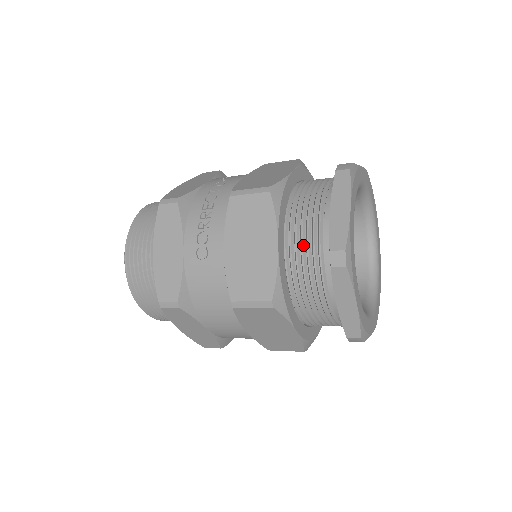
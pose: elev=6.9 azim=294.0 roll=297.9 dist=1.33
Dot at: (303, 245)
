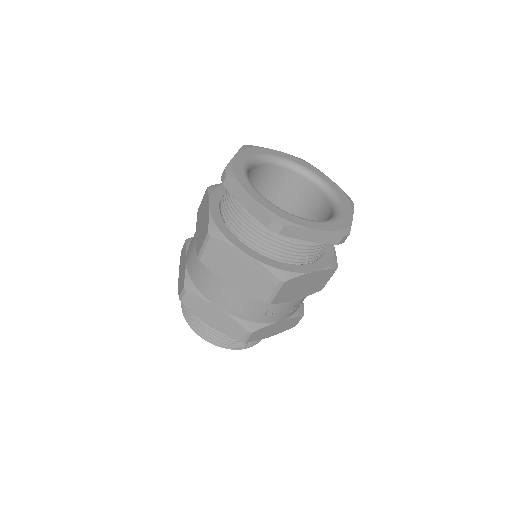
Dot at: occluded
